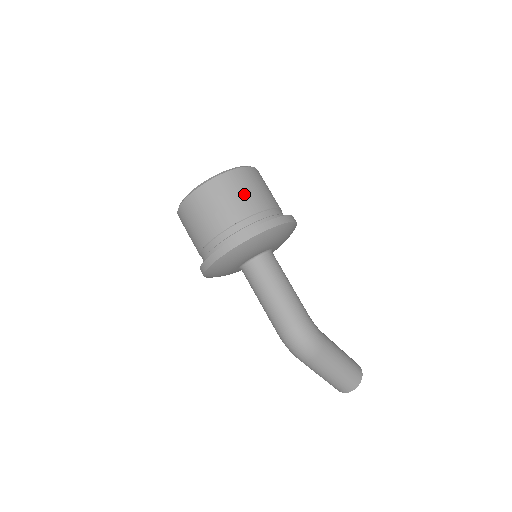
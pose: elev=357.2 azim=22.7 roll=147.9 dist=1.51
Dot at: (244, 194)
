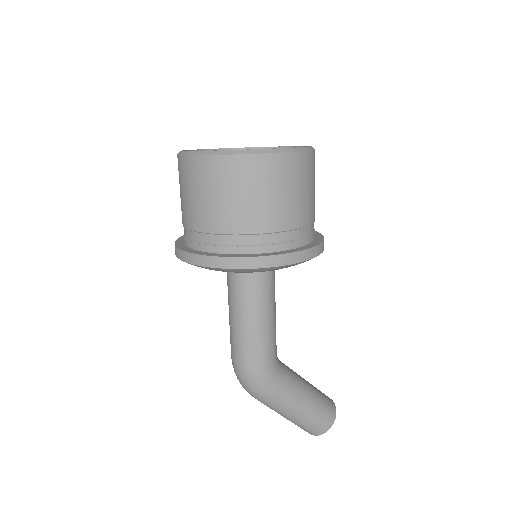
Dot at: (228, 200)
